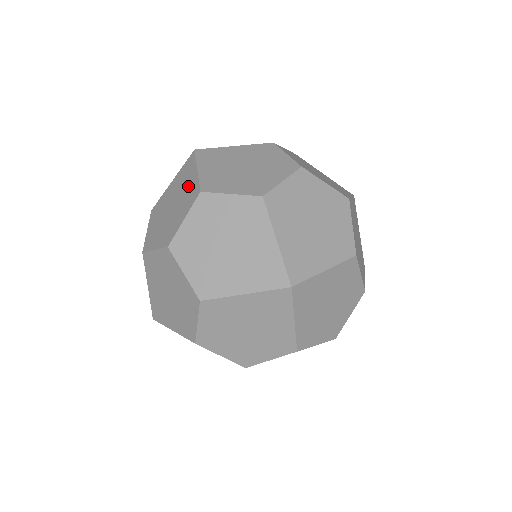
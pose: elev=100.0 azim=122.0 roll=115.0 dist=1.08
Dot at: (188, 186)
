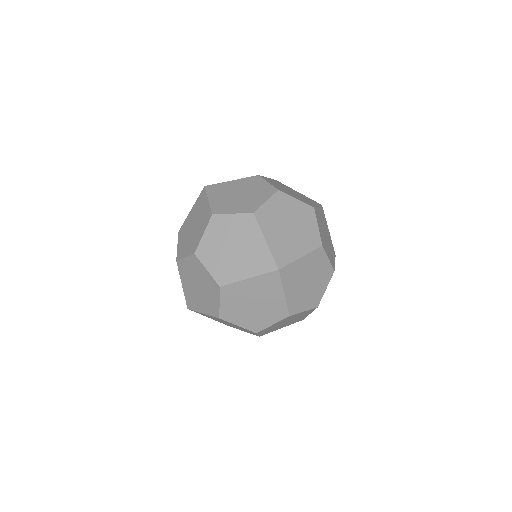
Dot at: (203, 212)
